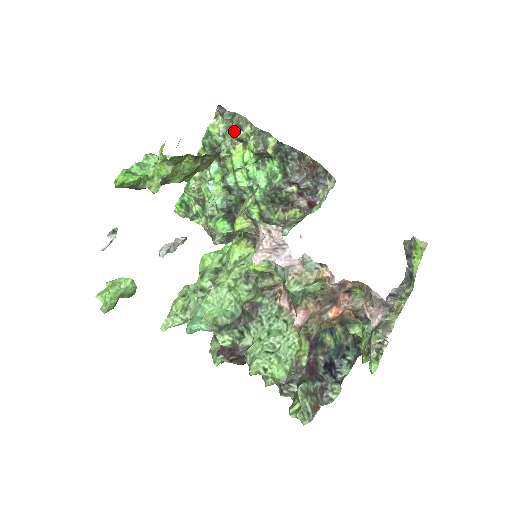
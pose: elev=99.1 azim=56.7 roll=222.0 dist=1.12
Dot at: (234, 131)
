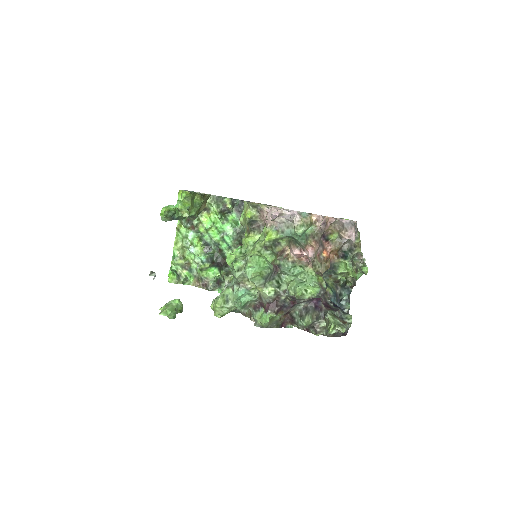
Dot at: occluded
